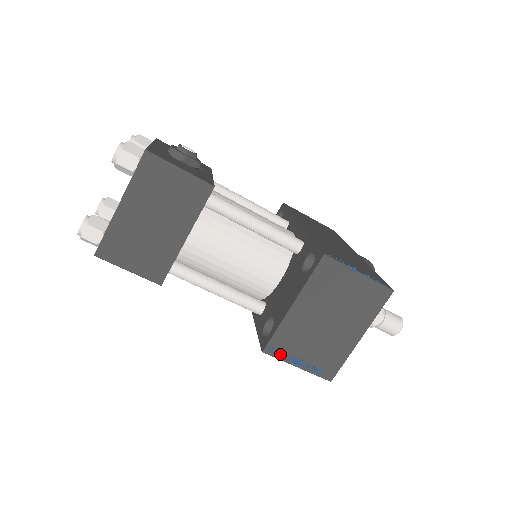
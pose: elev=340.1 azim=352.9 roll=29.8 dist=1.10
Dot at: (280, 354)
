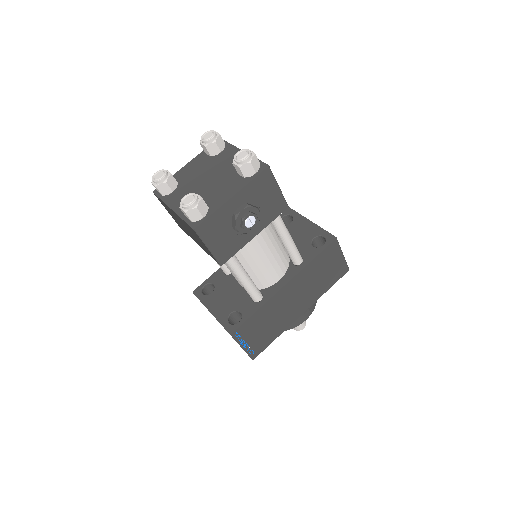
Dot at: occluded
